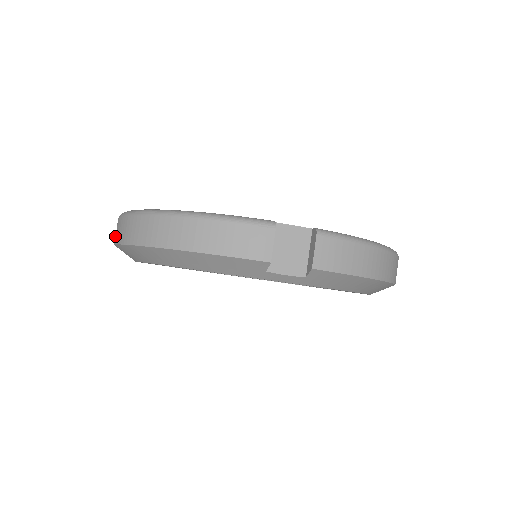
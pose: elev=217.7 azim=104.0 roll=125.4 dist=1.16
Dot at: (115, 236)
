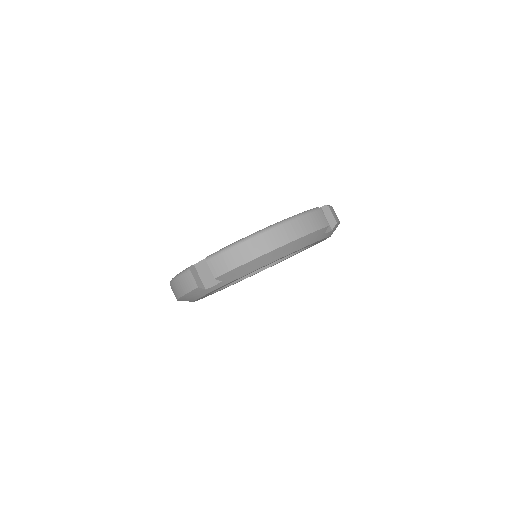
Dot at: occluded
